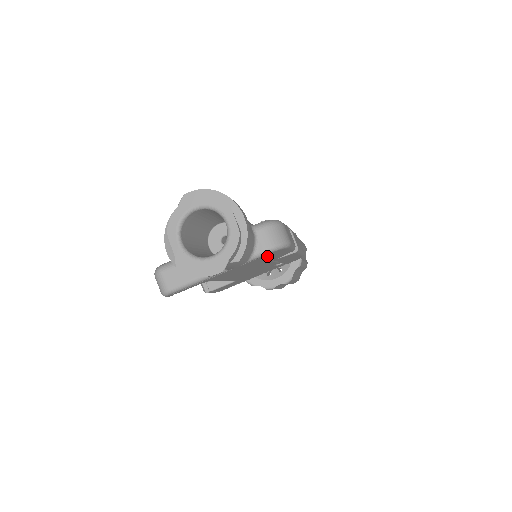
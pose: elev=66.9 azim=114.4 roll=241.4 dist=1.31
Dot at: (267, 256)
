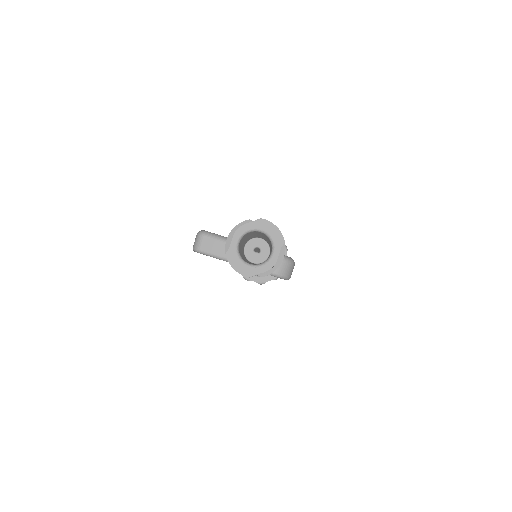
Dot at: occluded
